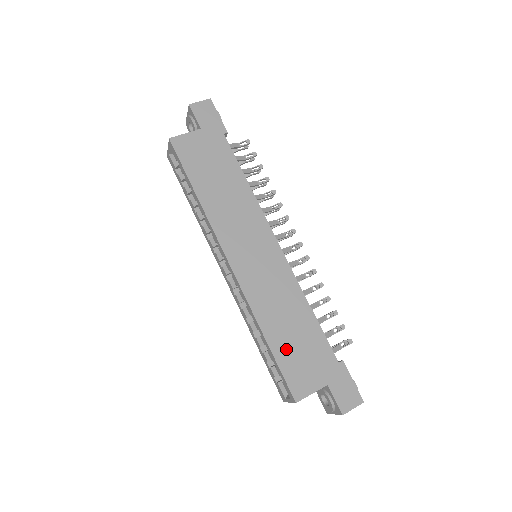
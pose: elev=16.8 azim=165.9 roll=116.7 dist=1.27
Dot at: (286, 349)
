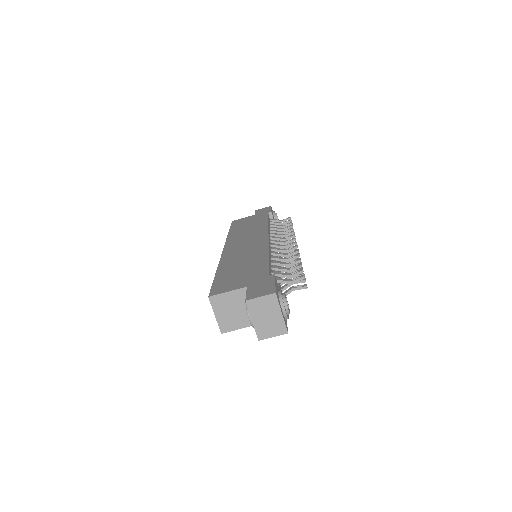
Dot at: (228, 274)
